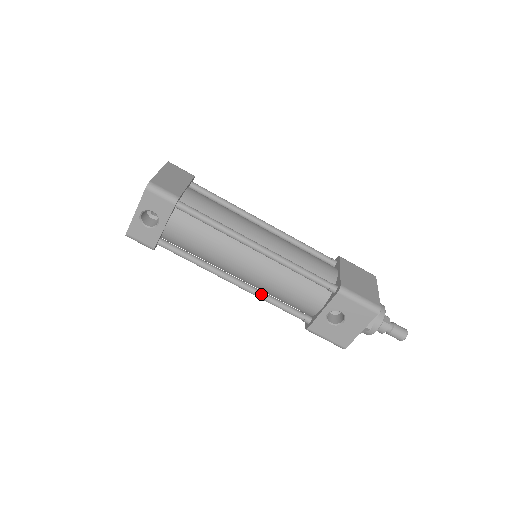
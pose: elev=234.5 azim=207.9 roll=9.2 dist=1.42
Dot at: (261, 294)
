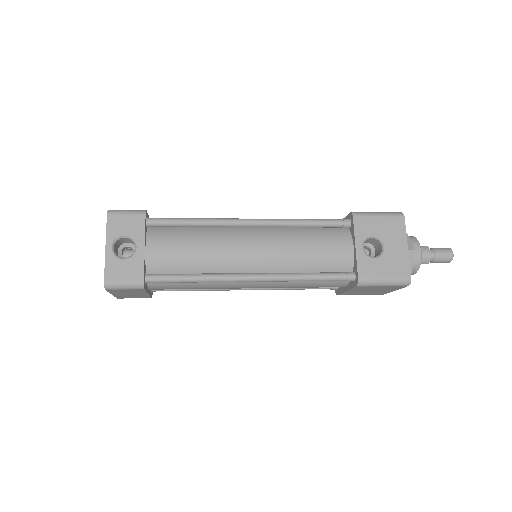
Dot at: (286, 274)
